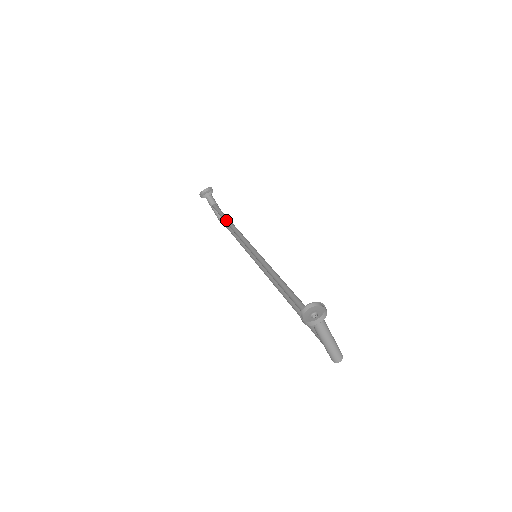
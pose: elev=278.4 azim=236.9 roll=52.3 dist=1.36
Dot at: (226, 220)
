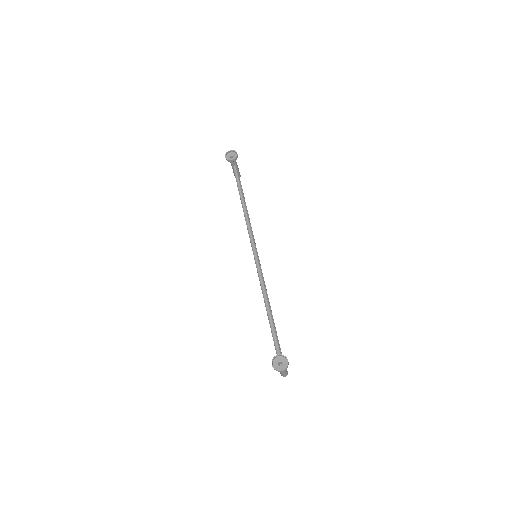
Dot at: (241, 200)
